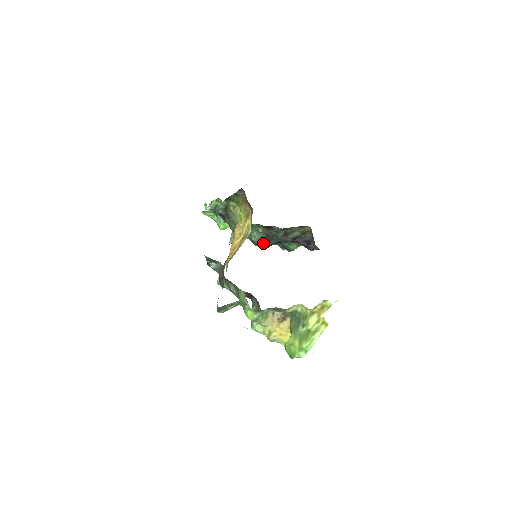
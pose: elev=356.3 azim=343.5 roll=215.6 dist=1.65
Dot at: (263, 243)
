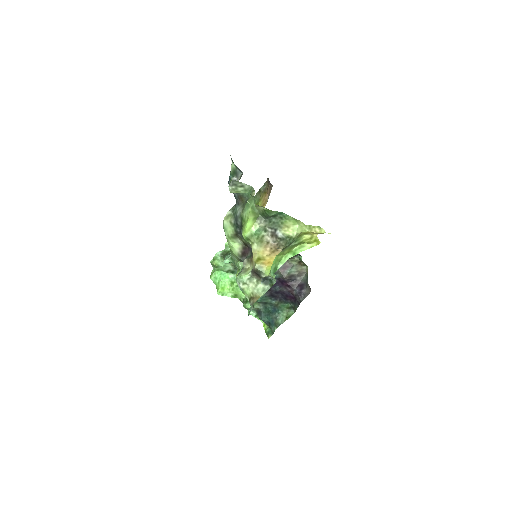
Dot at: occluded
